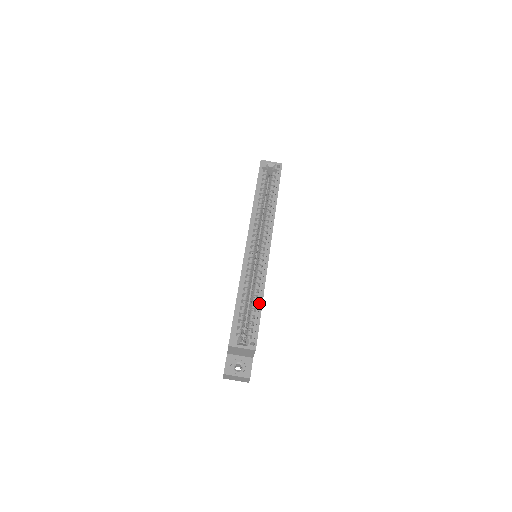
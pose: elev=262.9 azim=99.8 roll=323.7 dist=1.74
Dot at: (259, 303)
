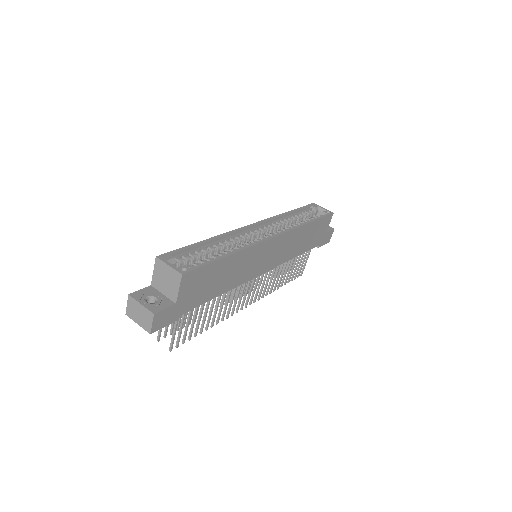
Dot at: occluded
